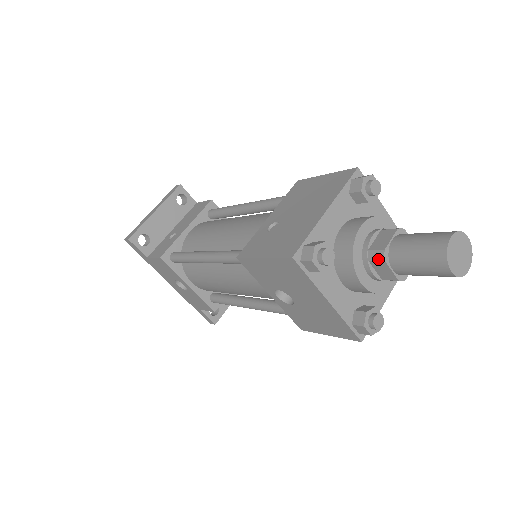
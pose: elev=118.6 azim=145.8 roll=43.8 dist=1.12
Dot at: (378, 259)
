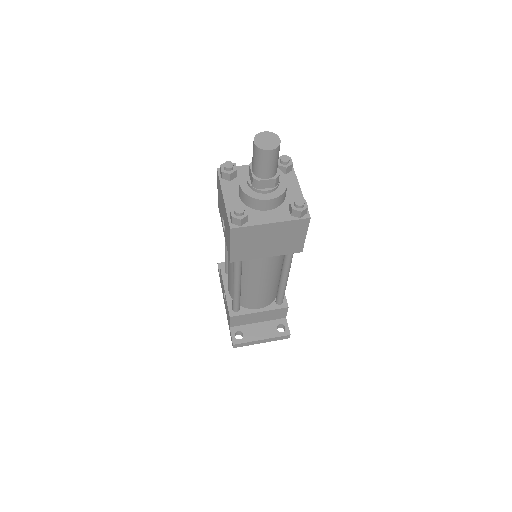
Dot at: (249, 167)
